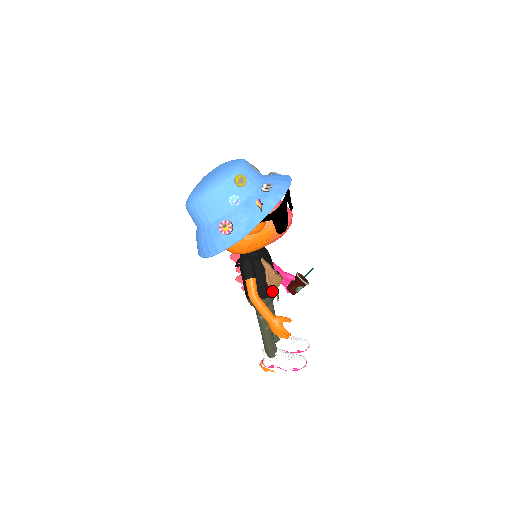
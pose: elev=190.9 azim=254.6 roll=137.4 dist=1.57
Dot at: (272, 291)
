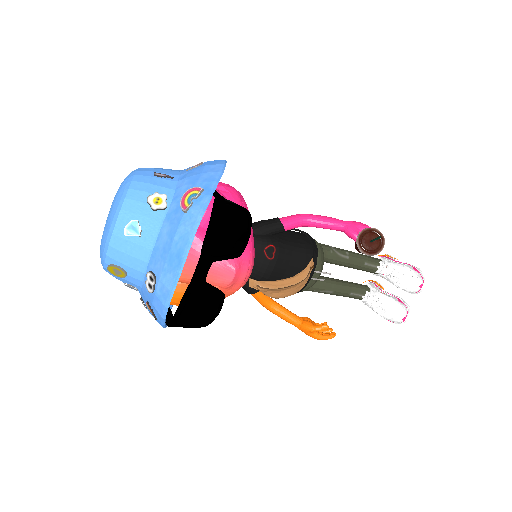
Dot at: occluded
